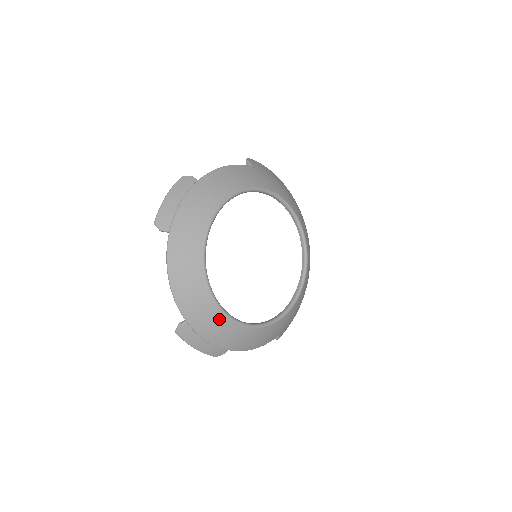
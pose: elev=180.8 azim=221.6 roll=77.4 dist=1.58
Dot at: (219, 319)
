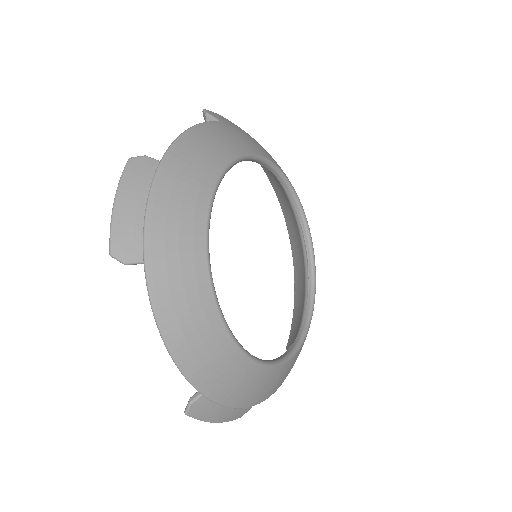
Dot at: (249, 373)
